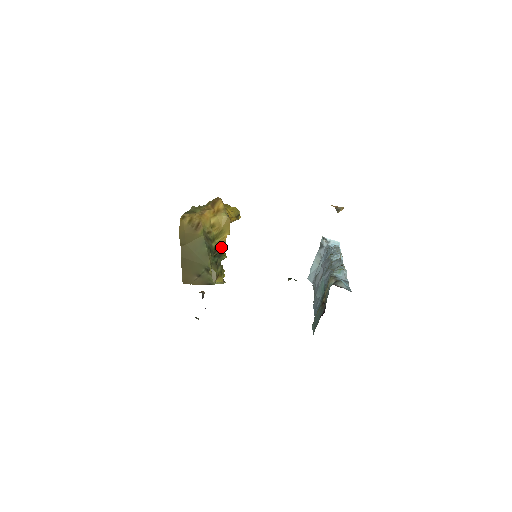
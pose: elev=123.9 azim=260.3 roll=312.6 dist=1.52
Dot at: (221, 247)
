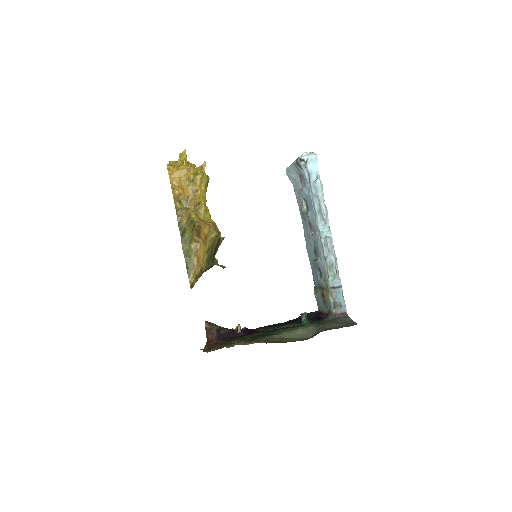
Dot at: (217, 244)
